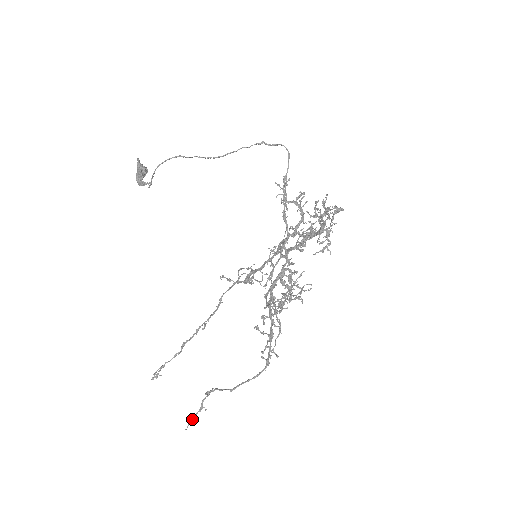
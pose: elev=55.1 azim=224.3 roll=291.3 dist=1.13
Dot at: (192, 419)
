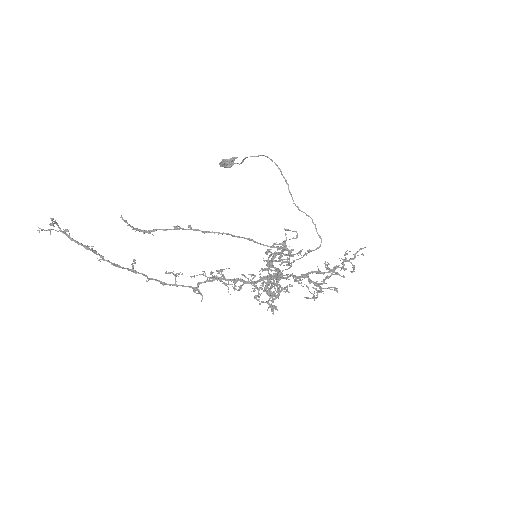
Dot at: (130, 225)
